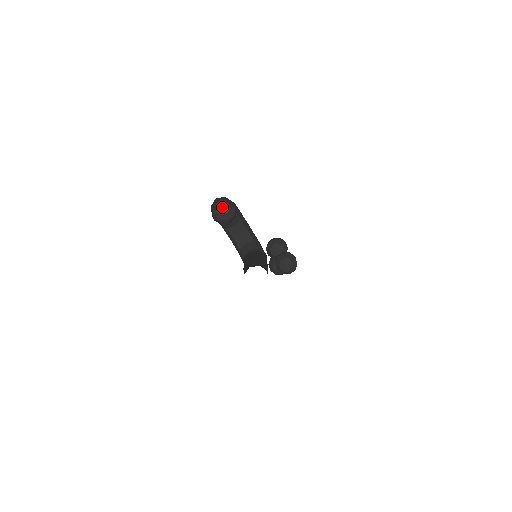
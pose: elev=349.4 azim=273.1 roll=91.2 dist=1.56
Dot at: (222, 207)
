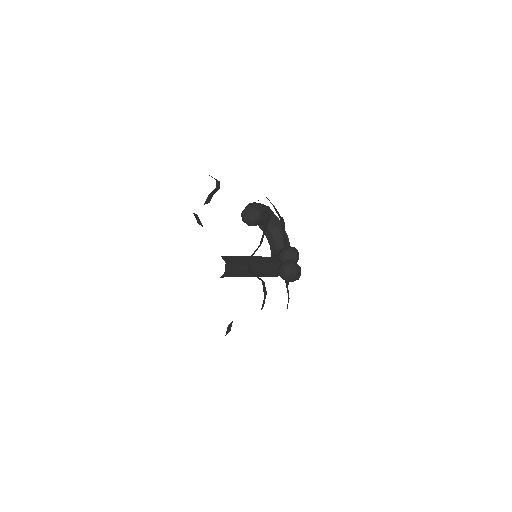
Dot at: (247, 209)
